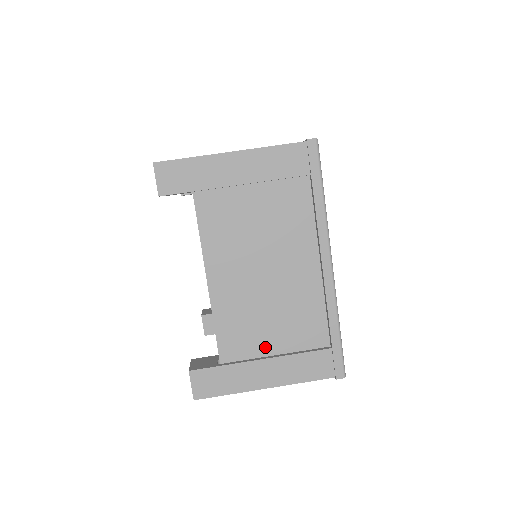
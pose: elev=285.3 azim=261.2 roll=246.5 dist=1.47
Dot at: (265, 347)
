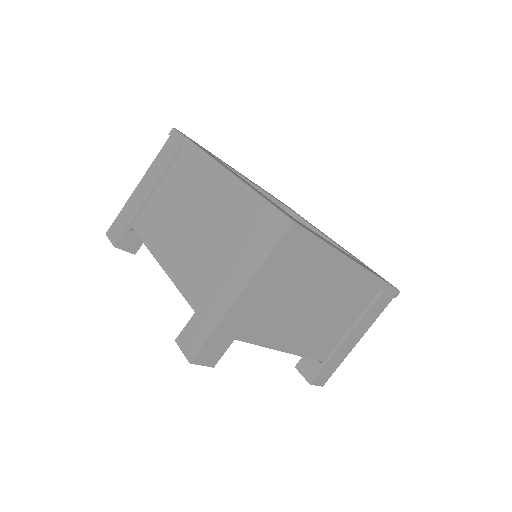
Dot at: (343, 331)
